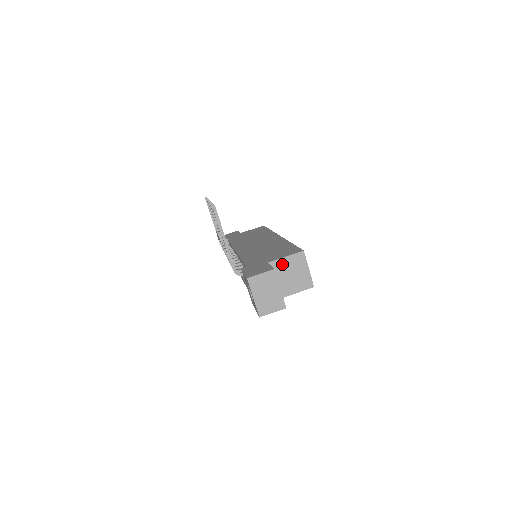
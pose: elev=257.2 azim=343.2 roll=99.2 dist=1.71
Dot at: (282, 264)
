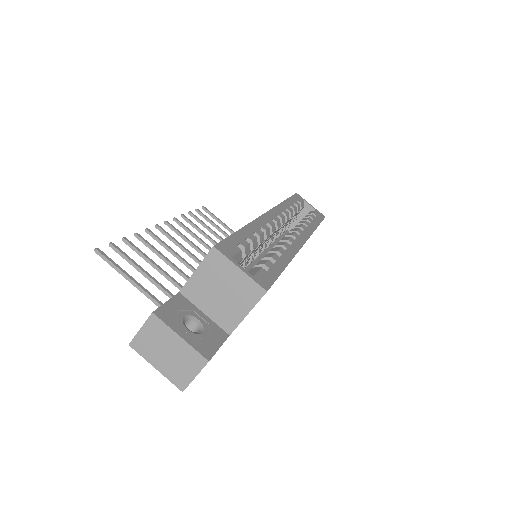
Dot at: (198, 284)
